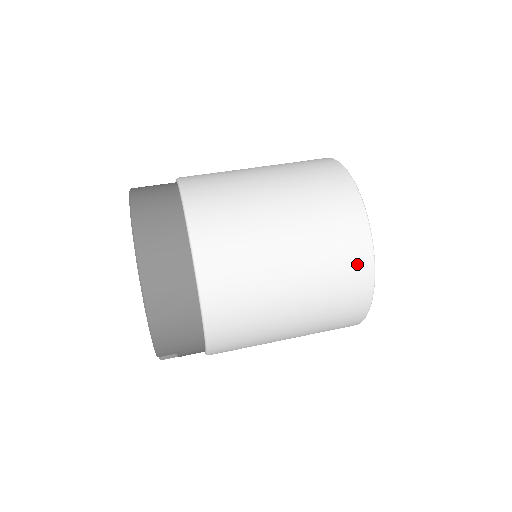
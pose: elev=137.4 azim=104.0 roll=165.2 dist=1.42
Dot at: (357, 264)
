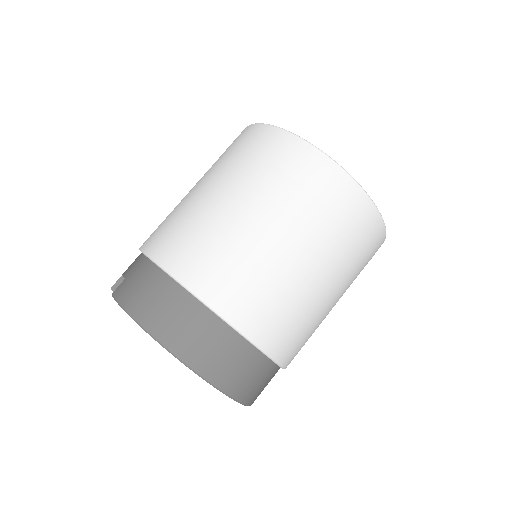
Dot at: (373, 235)
